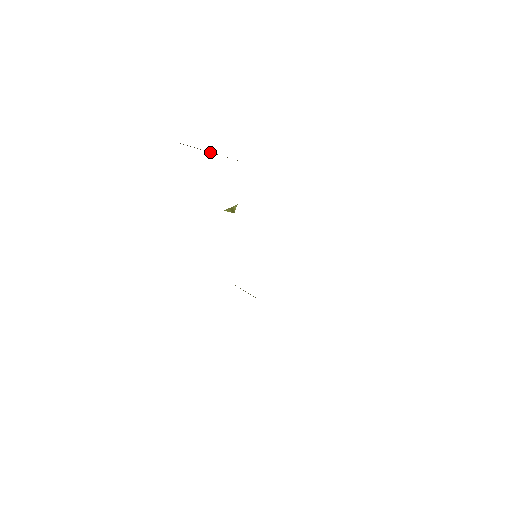
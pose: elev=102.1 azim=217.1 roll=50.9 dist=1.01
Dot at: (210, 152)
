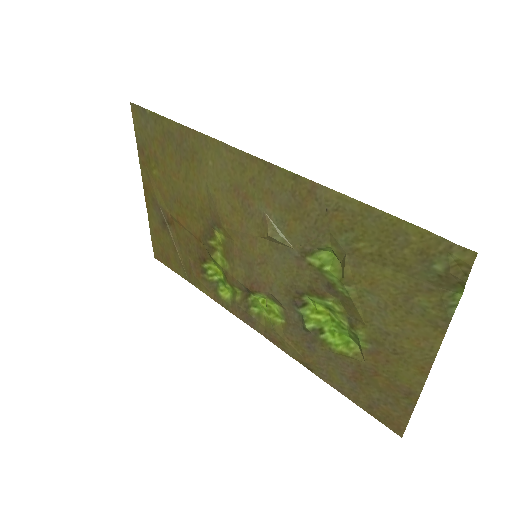
Dot at: (175, 246)
